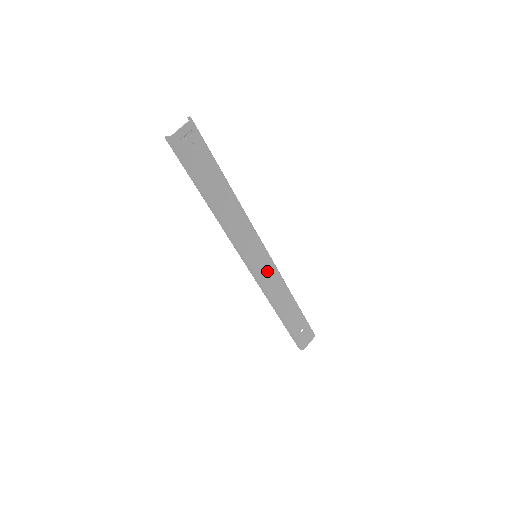
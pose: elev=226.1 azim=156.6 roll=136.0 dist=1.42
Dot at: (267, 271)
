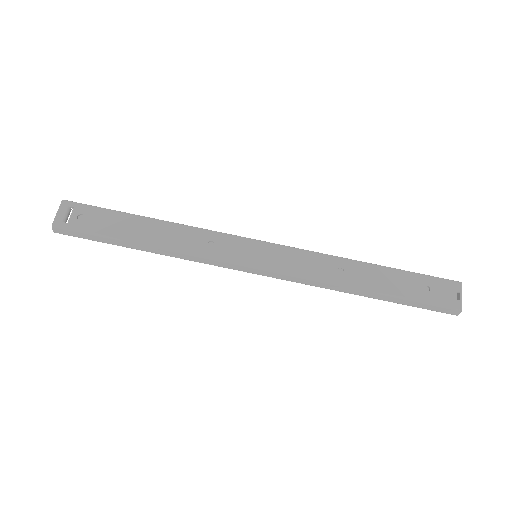
Dot at: (284, 260)
